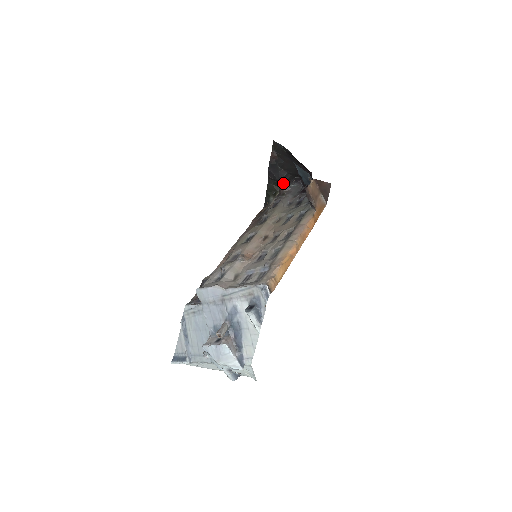
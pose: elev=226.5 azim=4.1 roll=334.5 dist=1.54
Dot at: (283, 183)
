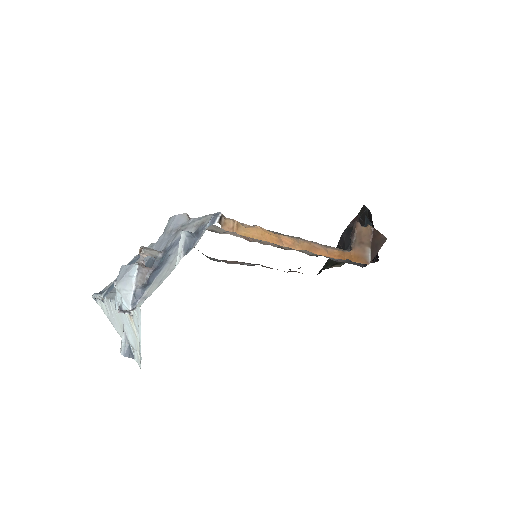
Dot at: occluded
